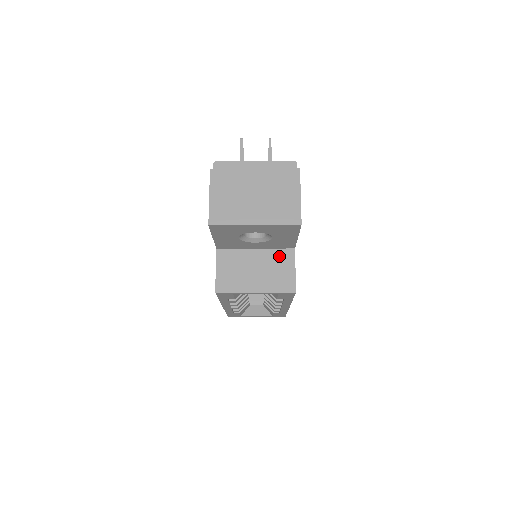
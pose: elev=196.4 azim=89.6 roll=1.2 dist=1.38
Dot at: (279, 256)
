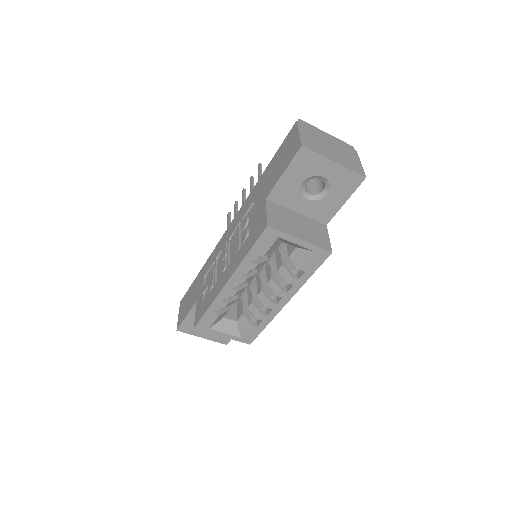
Dot at: (316, 224)
